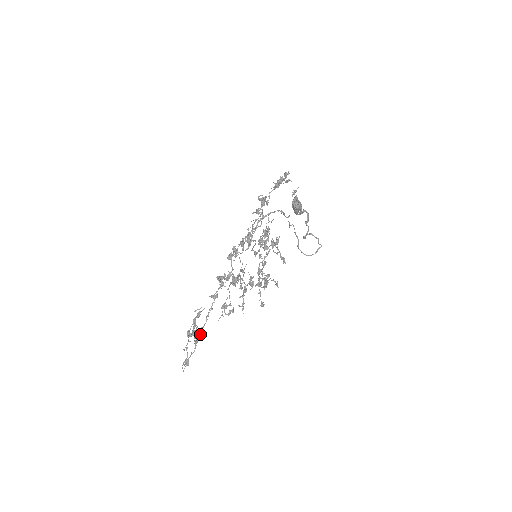
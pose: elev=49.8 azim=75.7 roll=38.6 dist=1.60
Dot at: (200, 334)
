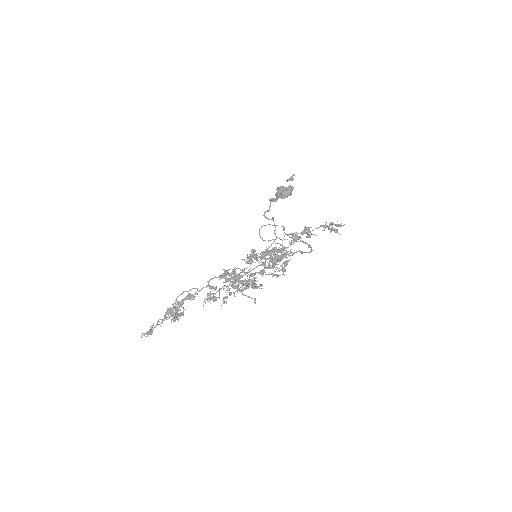
Dot at: (181, 315)
